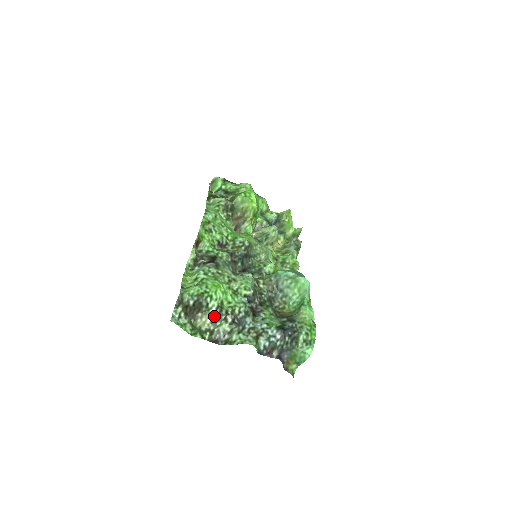
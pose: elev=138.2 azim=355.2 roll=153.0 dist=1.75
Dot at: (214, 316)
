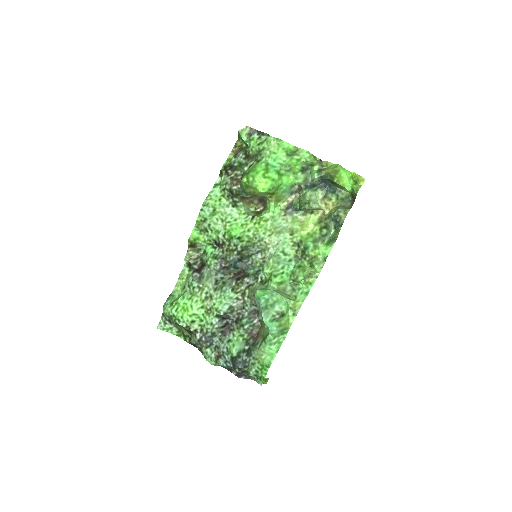
Dot at: (187, 330)
